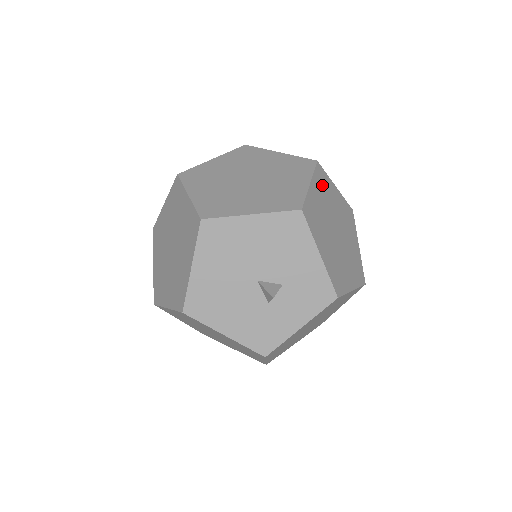
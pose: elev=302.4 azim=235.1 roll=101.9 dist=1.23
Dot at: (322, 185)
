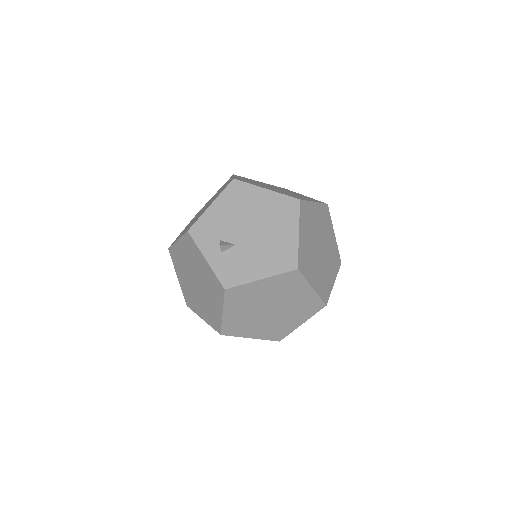
Dot at: occluded
